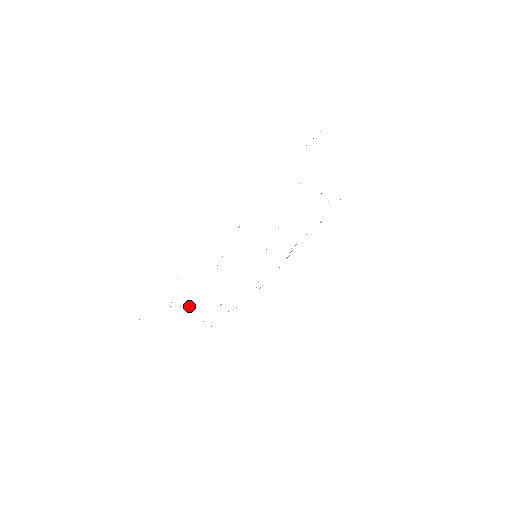
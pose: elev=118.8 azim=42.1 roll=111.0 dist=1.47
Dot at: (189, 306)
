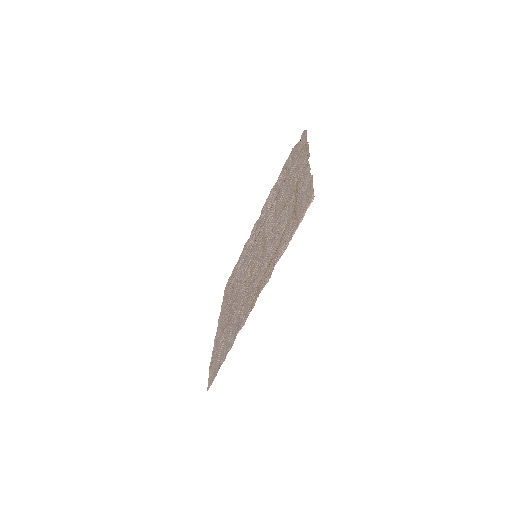
Dot at: (224, 330)
